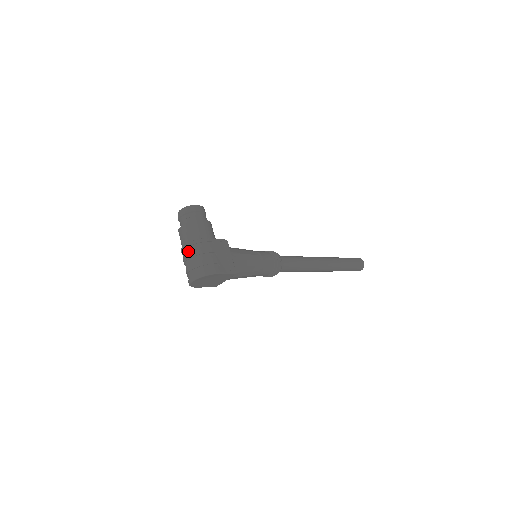
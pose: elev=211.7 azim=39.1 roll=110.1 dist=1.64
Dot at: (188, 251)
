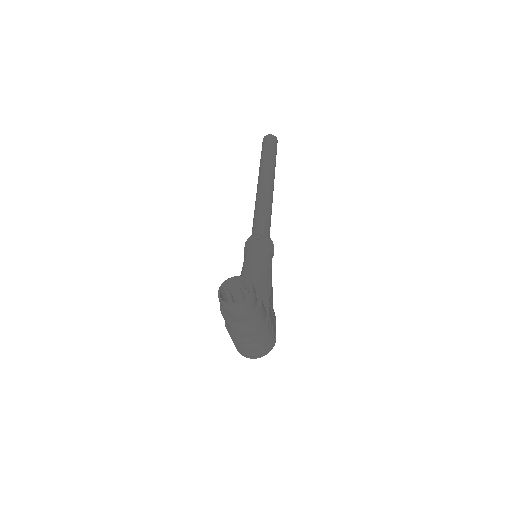
Dot at: (251, 341)
